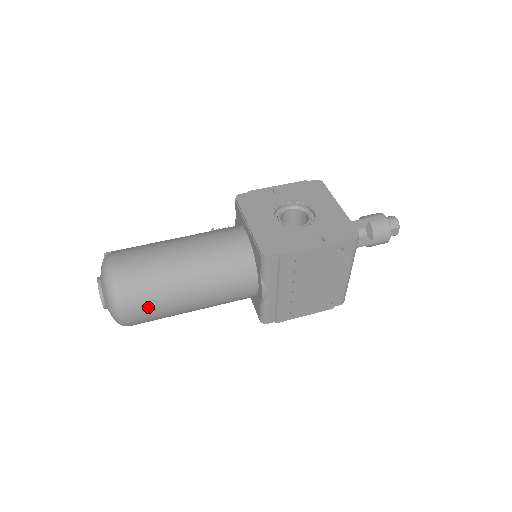
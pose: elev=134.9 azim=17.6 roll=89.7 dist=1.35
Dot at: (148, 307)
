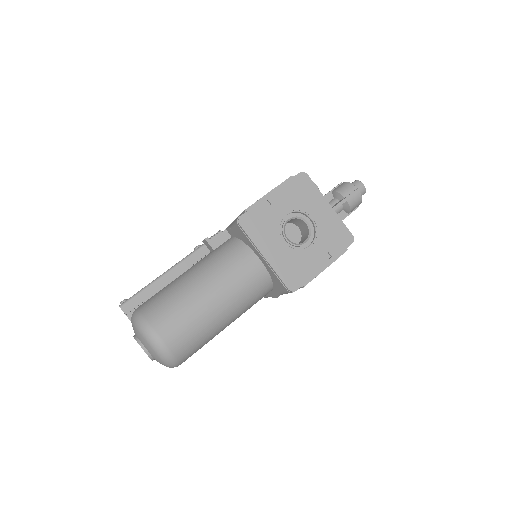
Dot at: occluded
